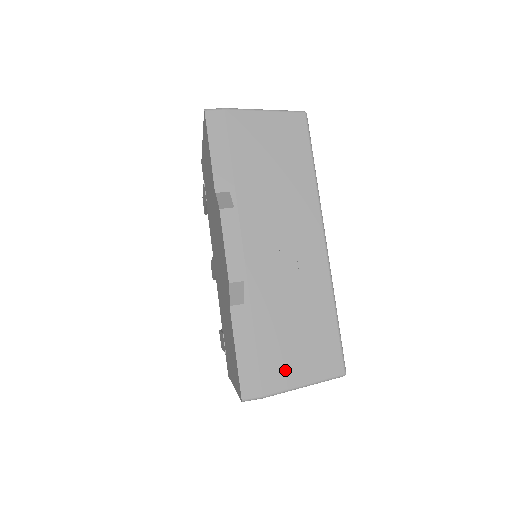
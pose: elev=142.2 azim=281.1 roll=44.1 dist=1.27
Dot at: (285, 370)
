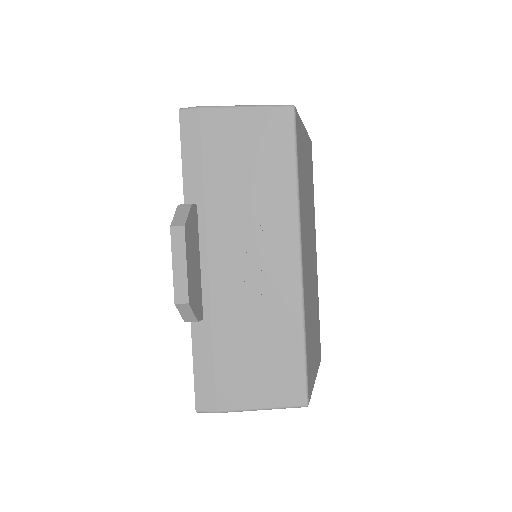
Dot at: (241, 391)
